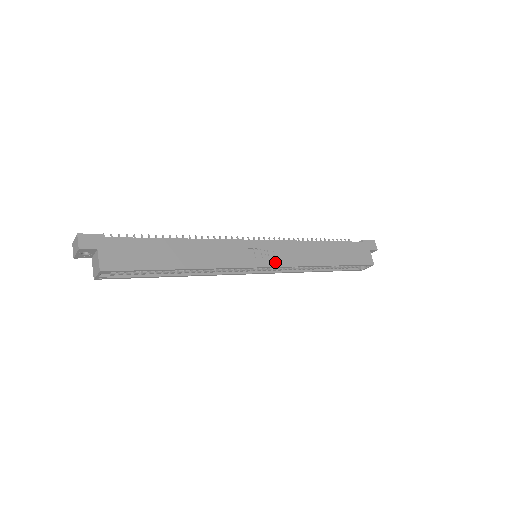
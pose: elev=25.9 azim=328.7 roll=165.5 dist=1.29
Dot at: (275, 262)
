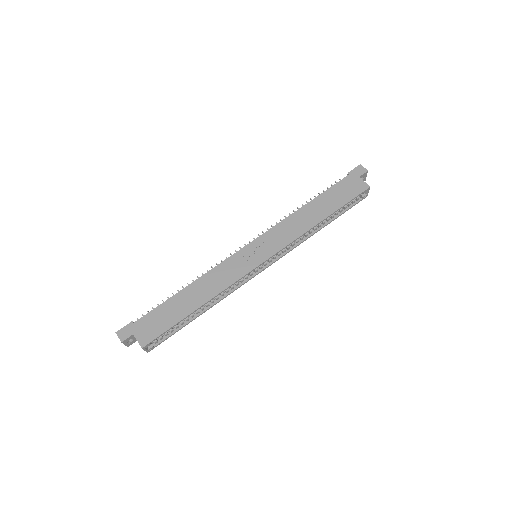
Dot at: (271, 252)
